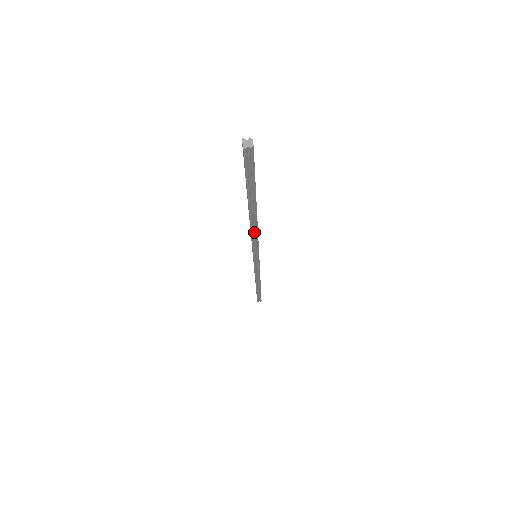
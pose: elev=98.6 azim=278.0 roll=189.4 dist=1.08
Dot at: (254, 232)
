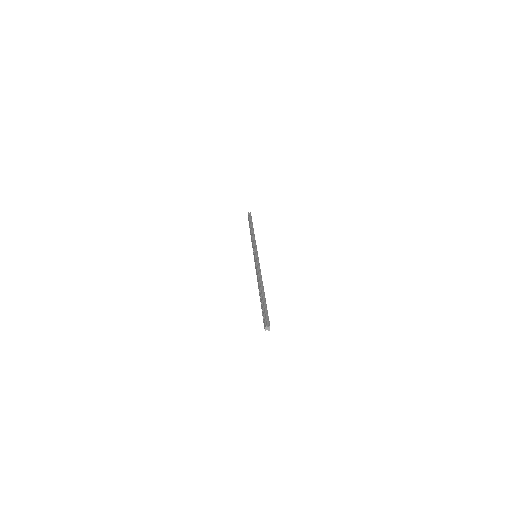
Dot at: occluded
